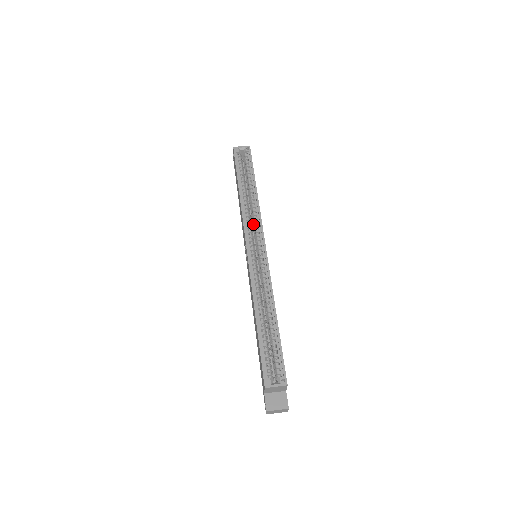
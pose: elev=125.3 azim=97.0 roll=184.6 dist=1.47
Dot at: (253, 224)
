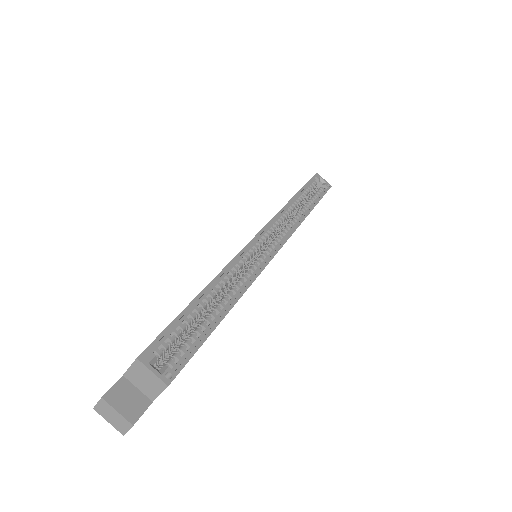
Dot at: occluded
